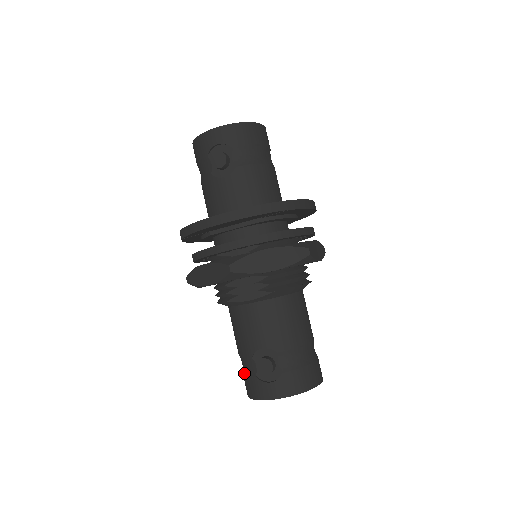
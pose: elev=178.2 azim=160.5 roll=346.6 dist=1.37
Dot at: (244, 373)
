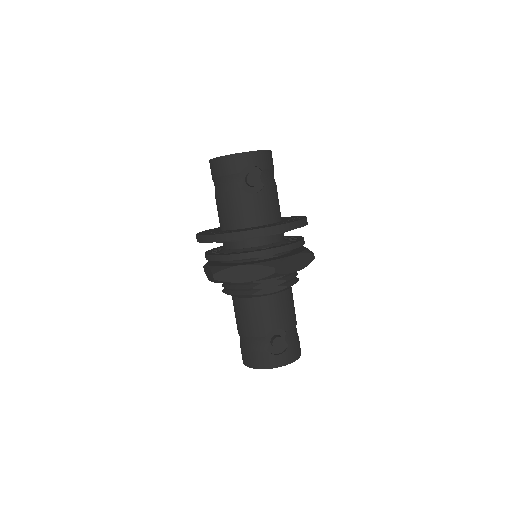
Dot at: (251, 350)
